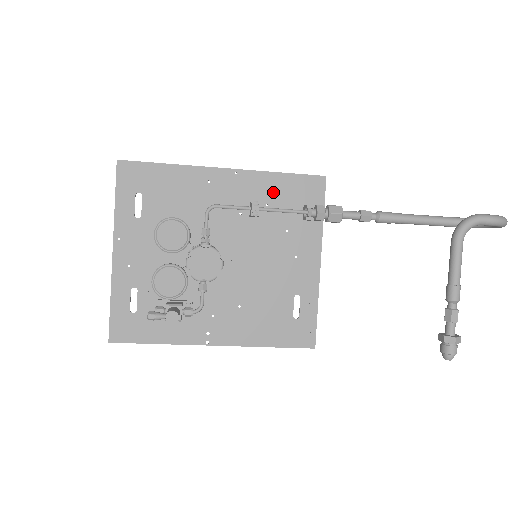
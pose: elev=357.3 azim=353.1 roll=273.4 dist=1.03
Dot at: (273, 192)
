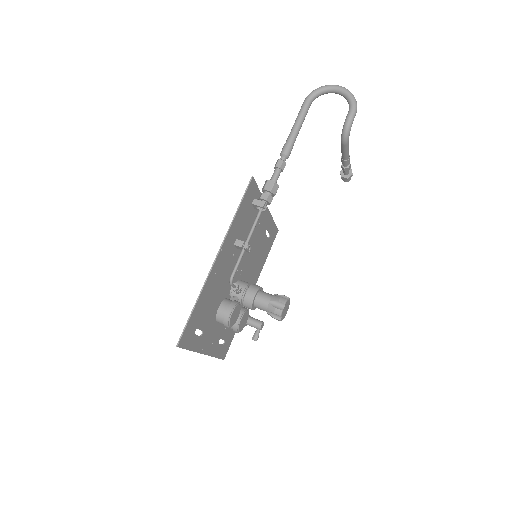
Dot at: (239, 224)
